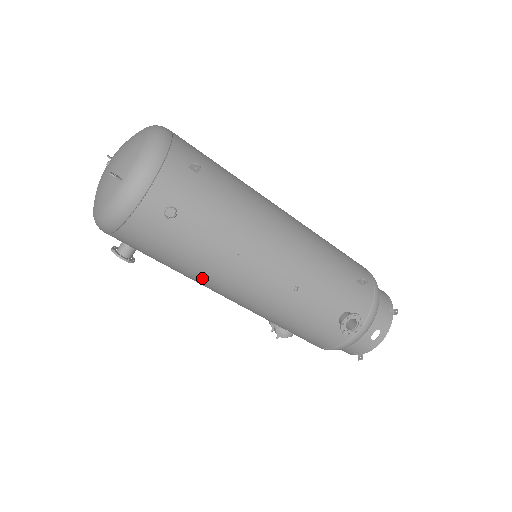
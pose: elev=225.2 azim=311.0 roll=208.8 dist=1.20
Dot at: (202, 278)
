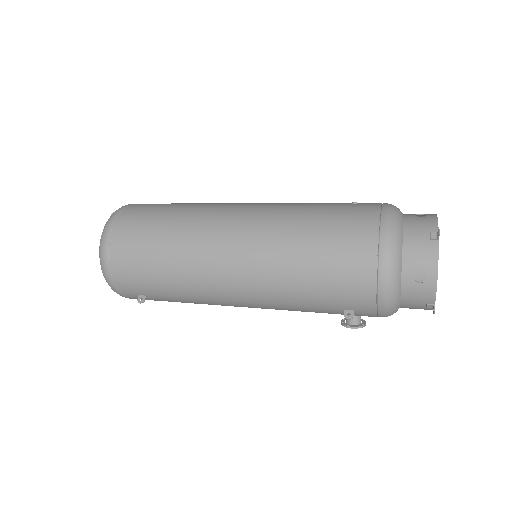
Dot at: occluded
